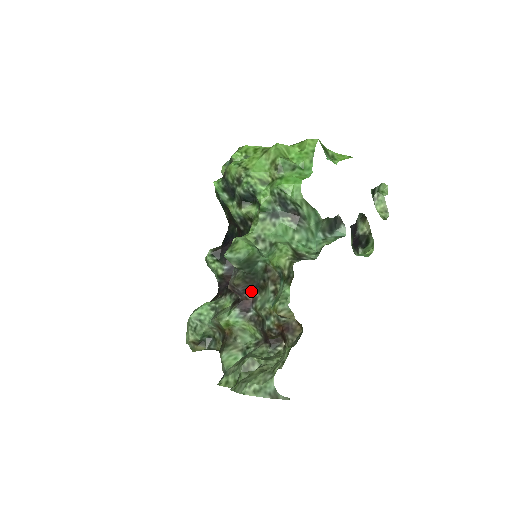
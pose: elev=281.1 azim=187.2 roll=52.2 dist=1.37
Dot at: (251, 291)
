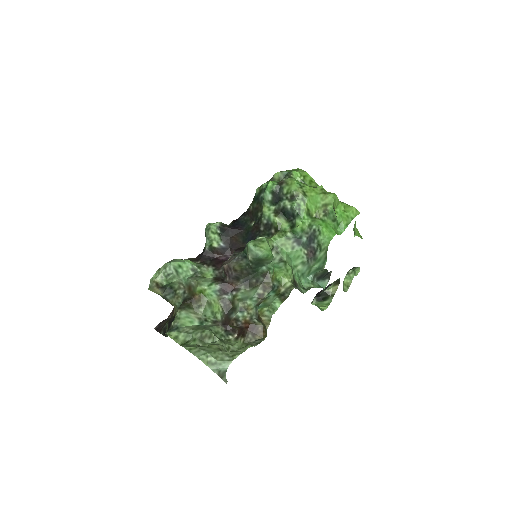
Dot at: (239, 281)
